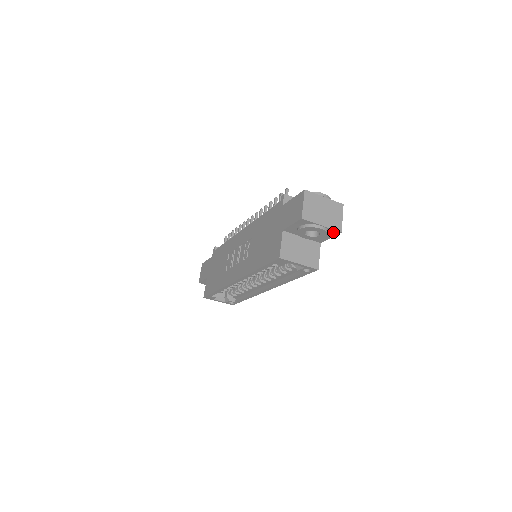
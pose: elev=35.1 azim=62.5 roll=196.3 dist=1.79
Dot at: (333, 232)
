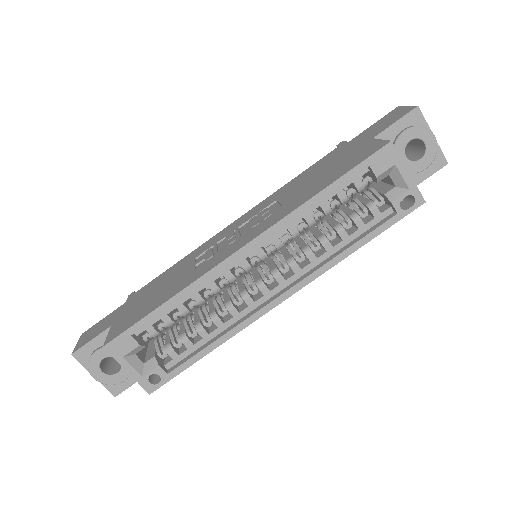
Dot at: (437, 160)
